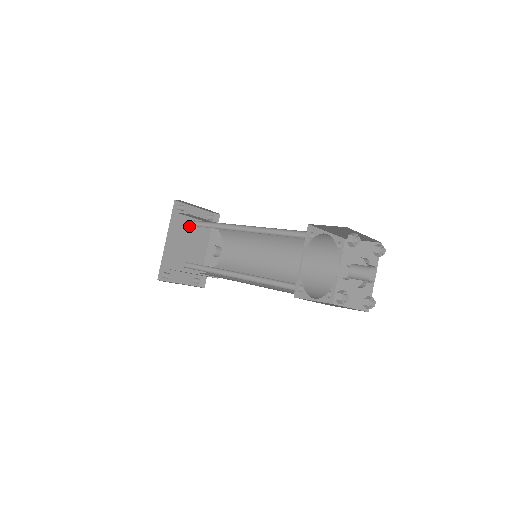
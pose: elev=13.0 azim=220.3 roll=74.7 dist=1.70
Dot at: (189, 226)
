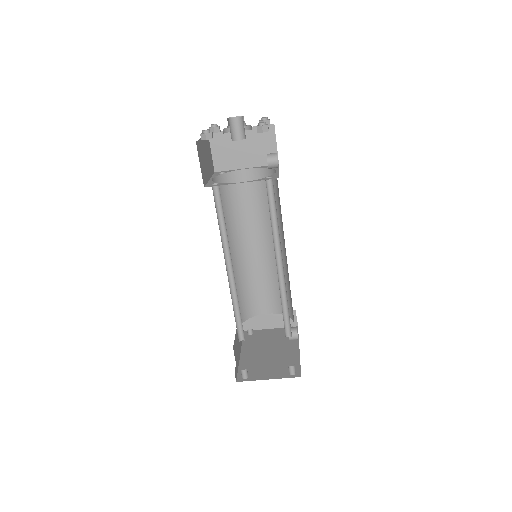
Dot at: (268, 341)
